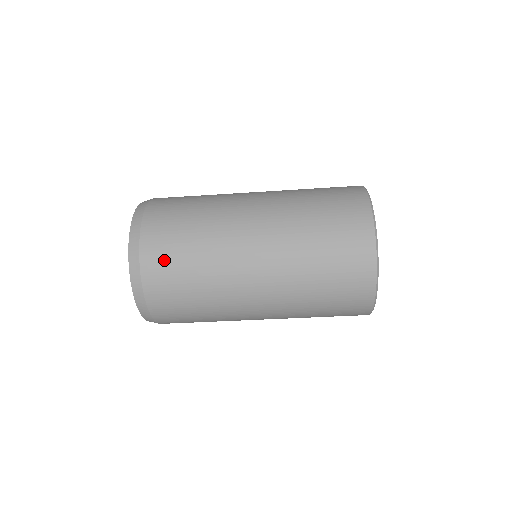
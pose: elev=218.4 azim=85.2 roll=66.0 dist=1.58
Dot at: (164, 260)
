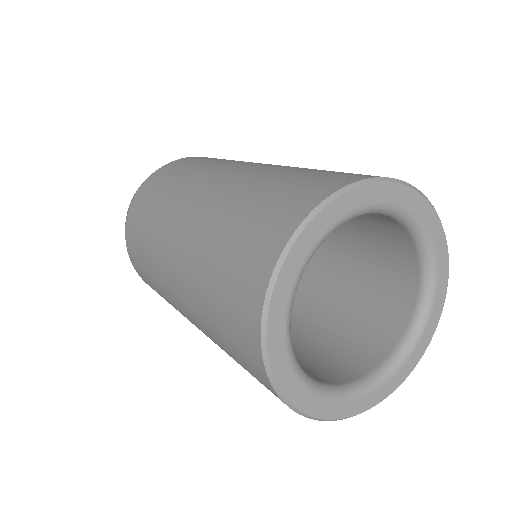
Dot at: (134, 249)
